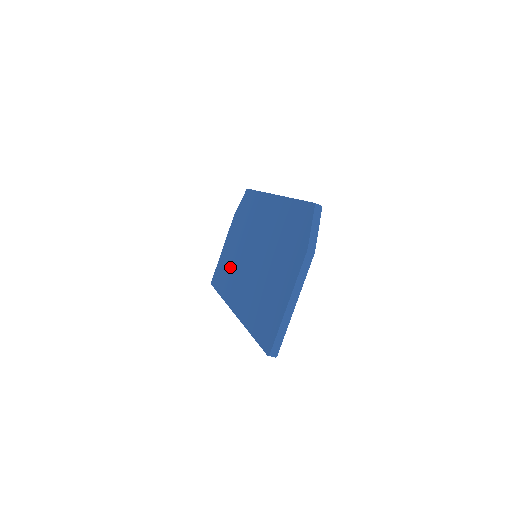
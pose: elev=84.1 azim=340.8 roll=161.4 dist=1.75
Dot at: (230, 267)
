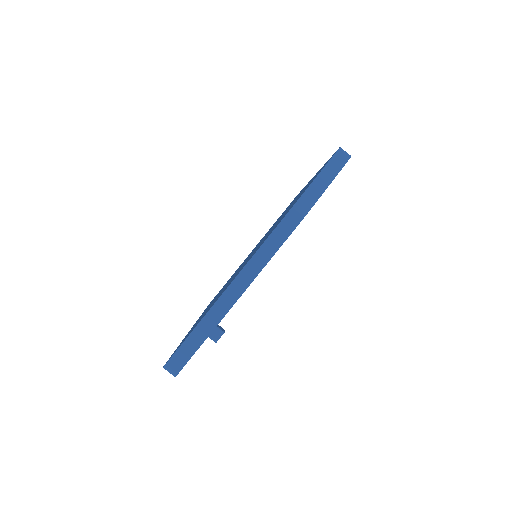
Dot at: occluded
